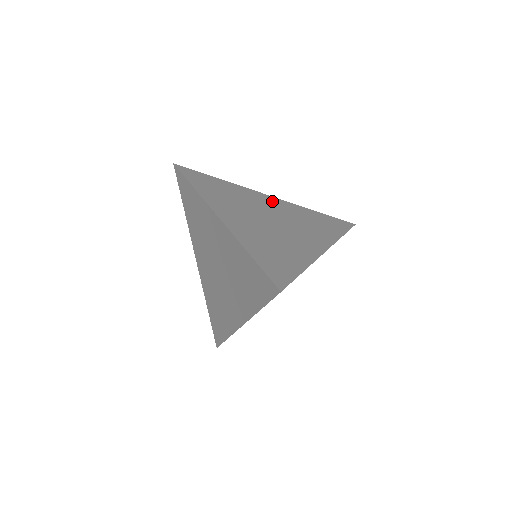
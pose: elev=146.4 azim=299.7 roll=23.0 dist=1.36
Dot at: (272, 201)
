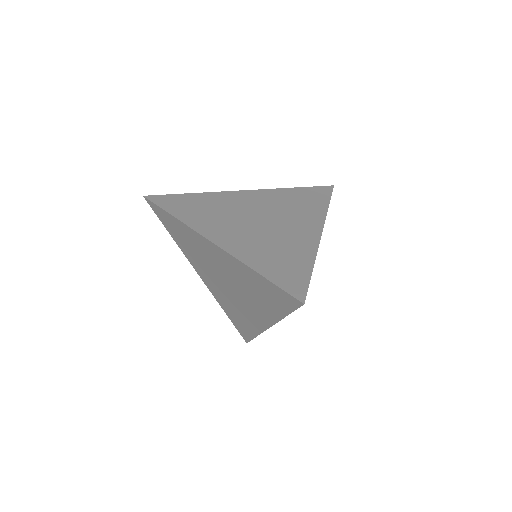
Dot at: (250, 196)
